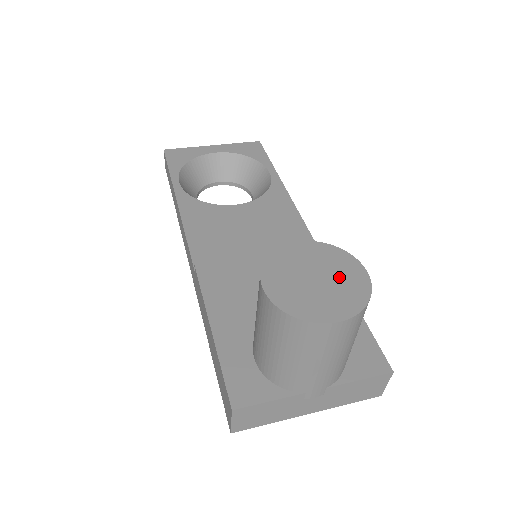
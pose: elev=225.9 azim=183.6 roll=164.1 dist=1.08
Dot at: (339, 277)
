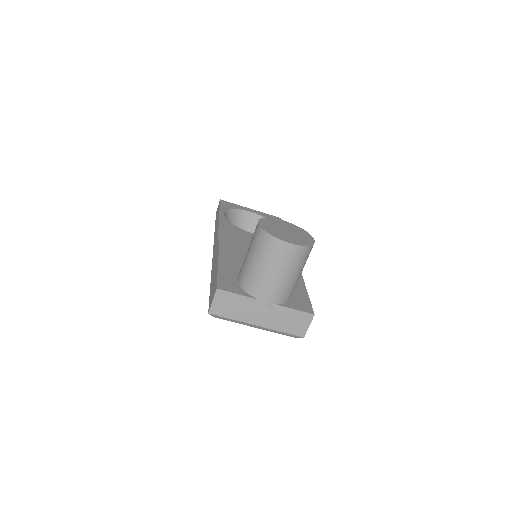
Dot at: (299, 235)
